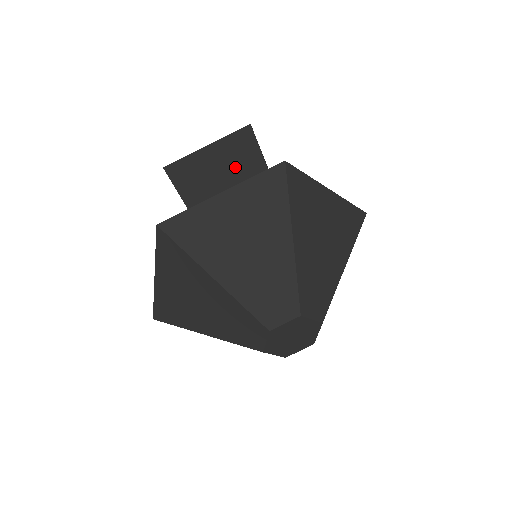
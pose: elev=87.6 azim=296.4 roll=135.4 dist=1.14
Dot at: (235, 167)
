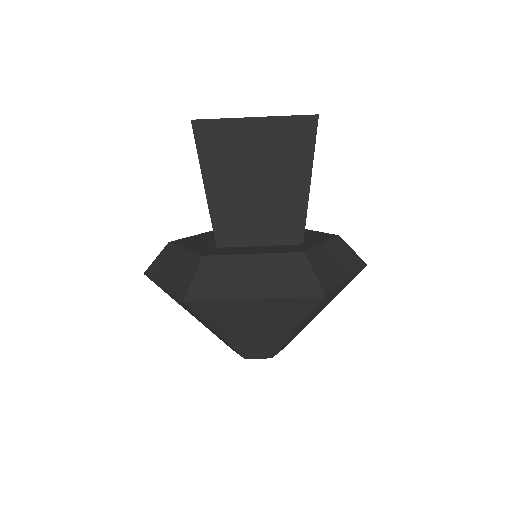
Dot at: (276, 178)
